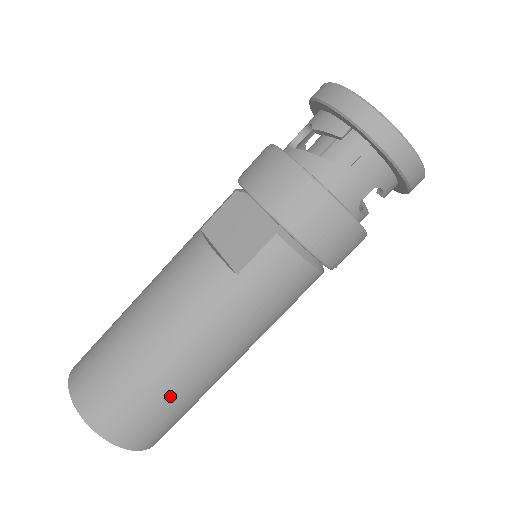
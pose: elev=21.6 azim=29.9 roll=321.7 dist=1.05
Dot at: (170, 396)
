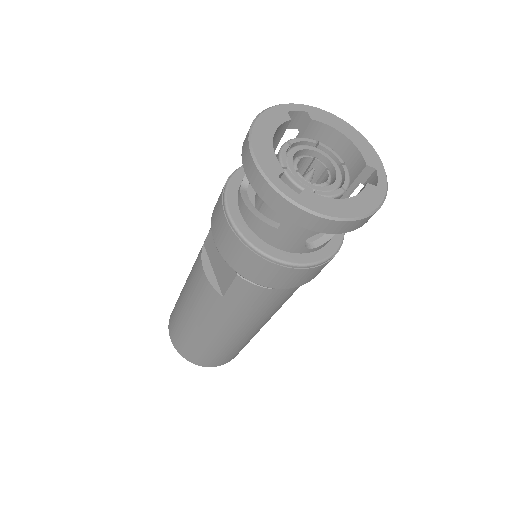
Dot at: (219, 350)
